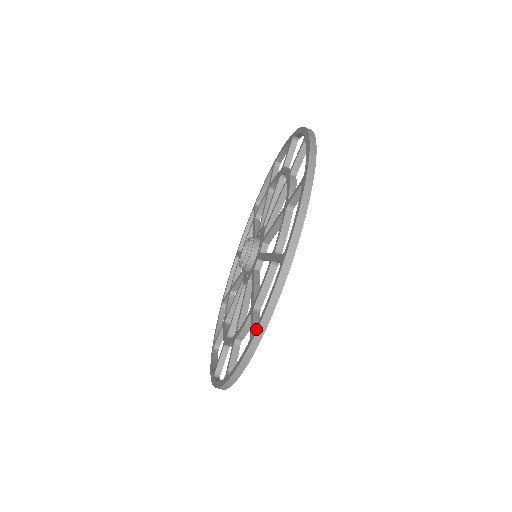
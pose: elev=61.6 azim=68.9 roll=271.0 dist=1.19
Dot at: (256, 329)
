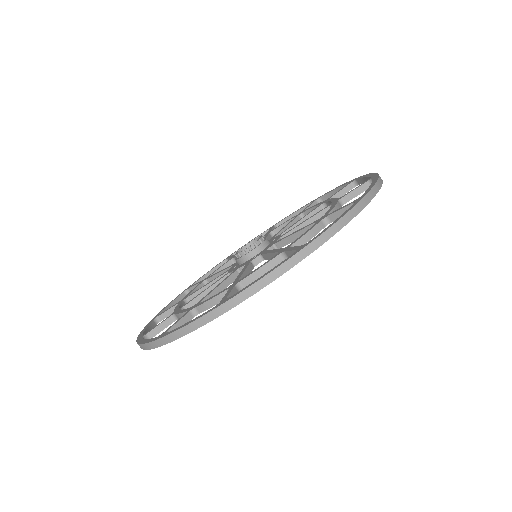
Dot at: (164, 335)
